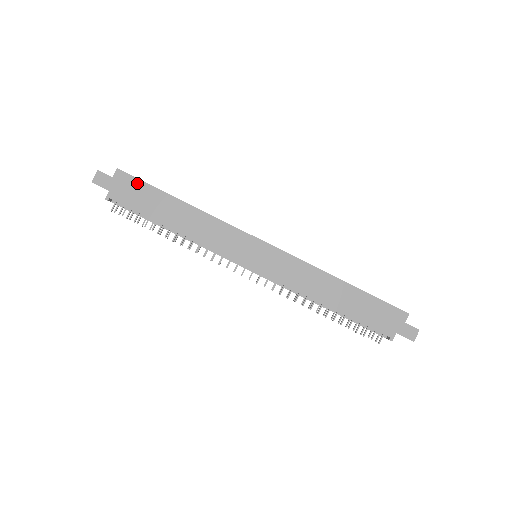
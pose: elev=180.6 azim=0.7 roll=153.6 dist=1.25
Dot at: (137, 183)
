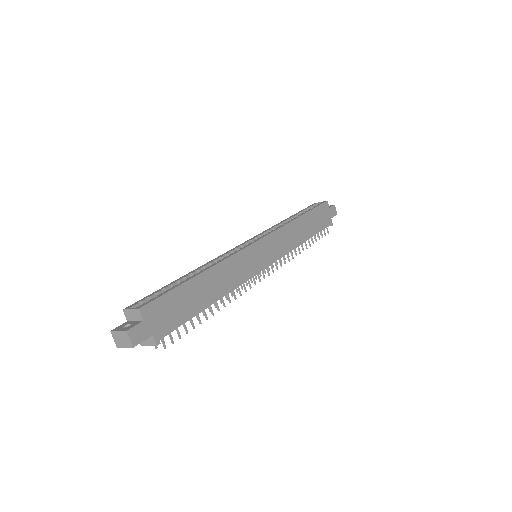
Dot at: (164, 300)
